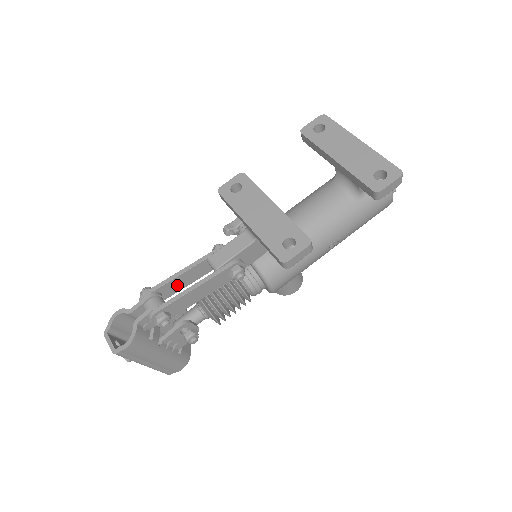
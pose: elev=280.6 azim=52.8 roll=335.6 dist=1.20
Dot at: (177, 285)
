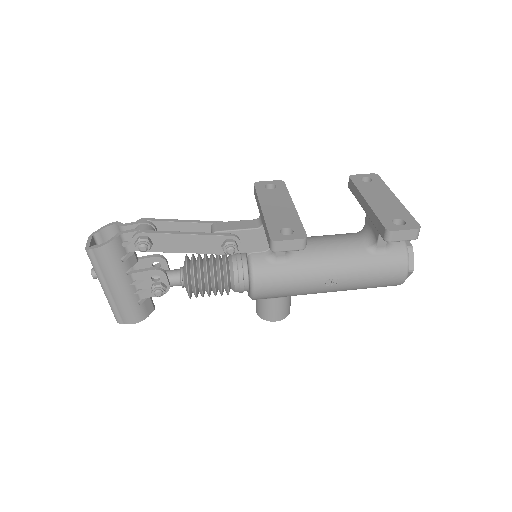
Dot at: occluded
